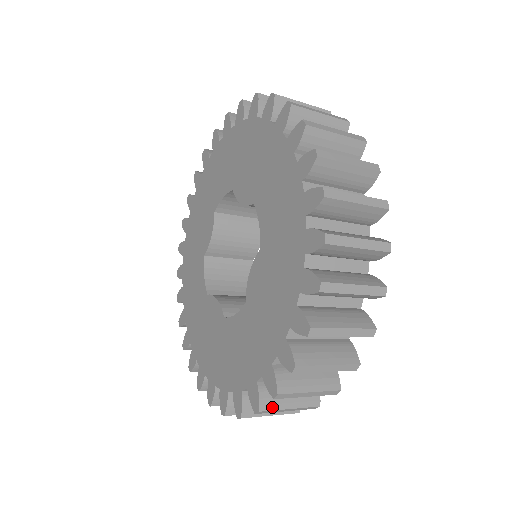
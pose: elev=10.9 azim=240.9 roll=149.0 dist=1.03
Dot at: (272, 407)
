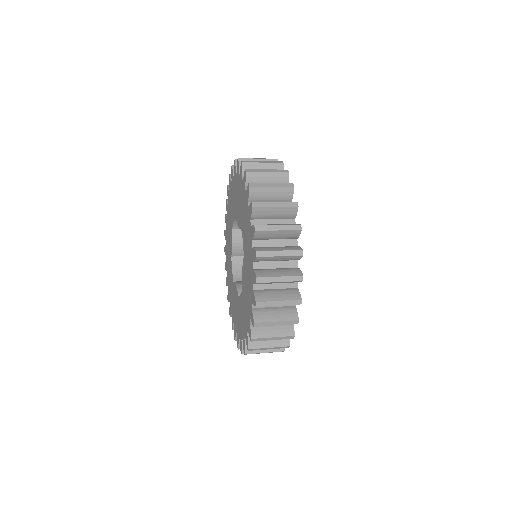
Dot at: (257, 347)
